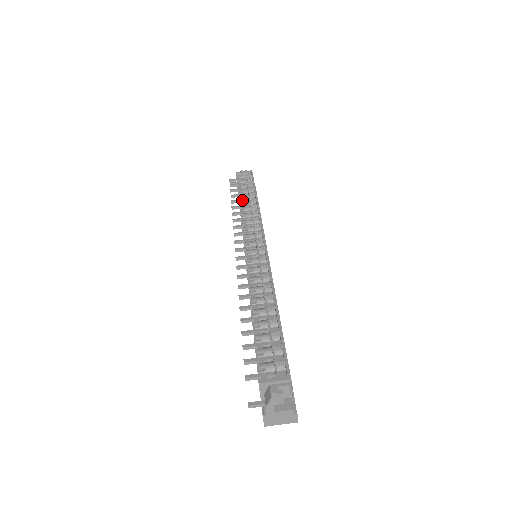
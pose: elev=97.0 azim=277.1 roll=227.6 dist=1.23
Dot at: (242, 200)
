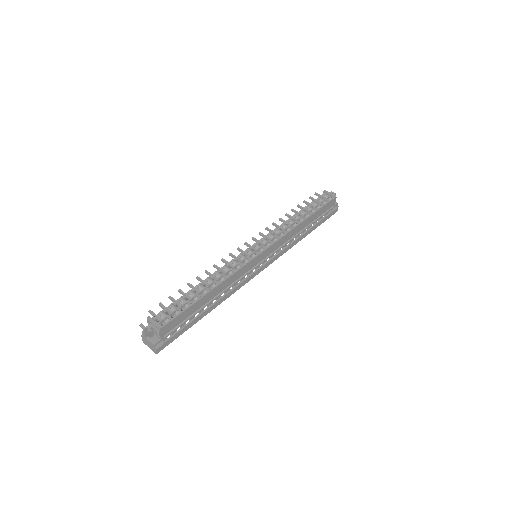
Dot at: (298, 213)
